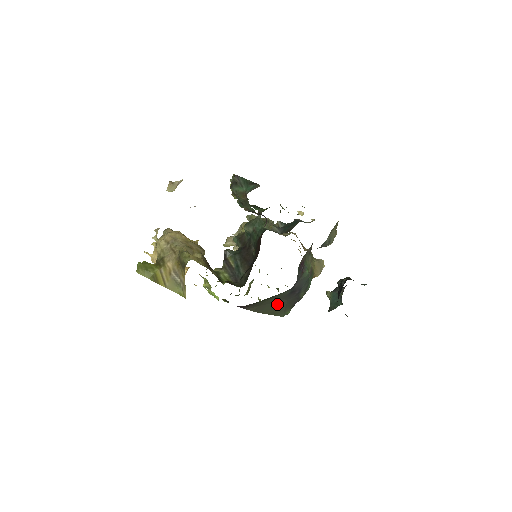
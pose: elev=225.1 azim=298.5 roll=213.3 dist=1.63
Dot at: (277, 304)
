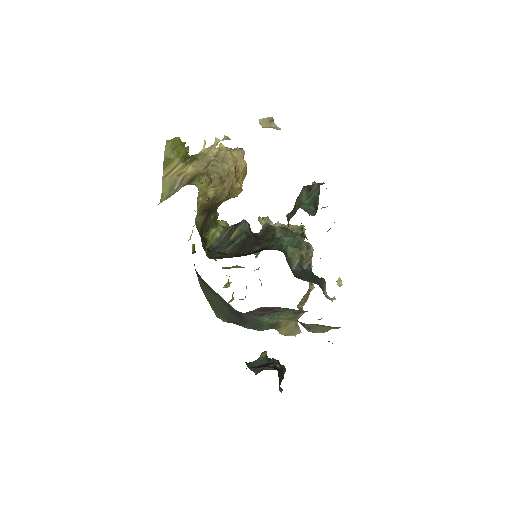
Dot at: (221, 304)
